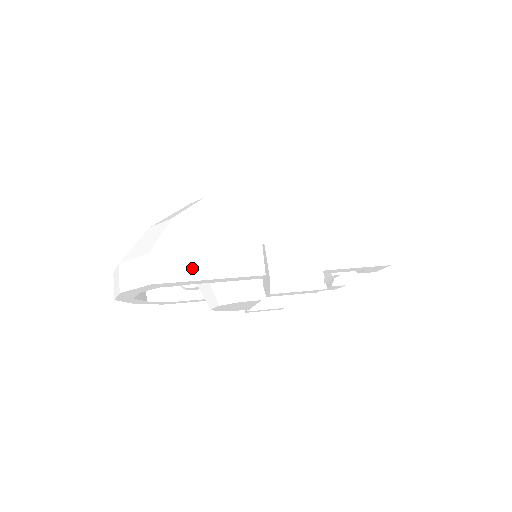
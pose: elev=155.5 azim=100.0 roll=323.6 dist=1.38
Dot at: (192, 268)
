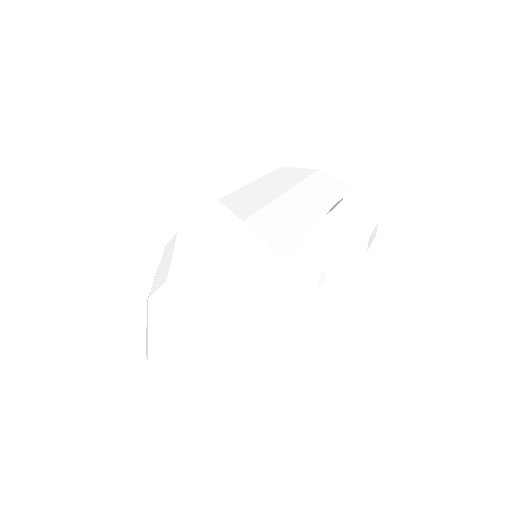
Dot at: (314, 258)
